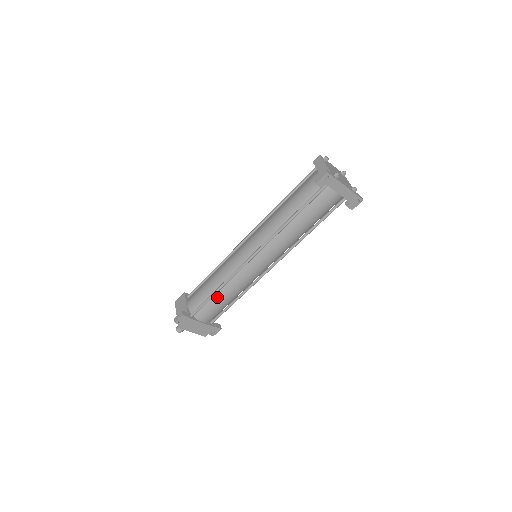
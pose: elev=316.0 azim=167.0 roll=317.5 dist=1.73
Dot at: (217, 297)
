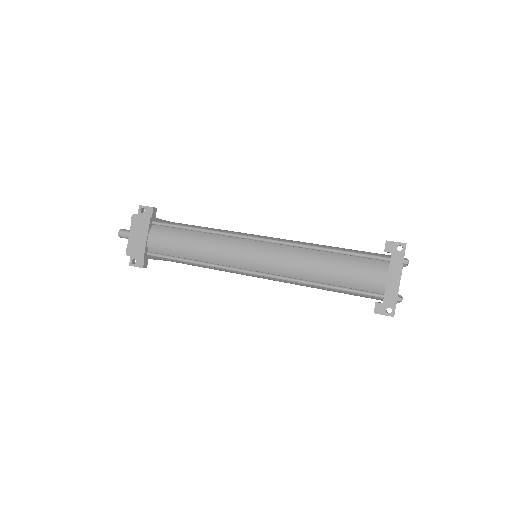
Dot at: (189, 234)
